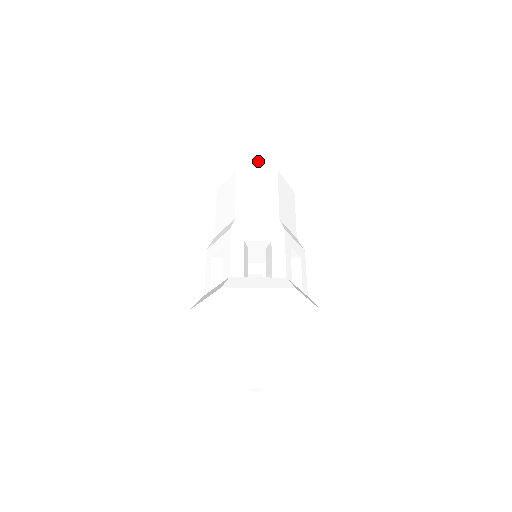
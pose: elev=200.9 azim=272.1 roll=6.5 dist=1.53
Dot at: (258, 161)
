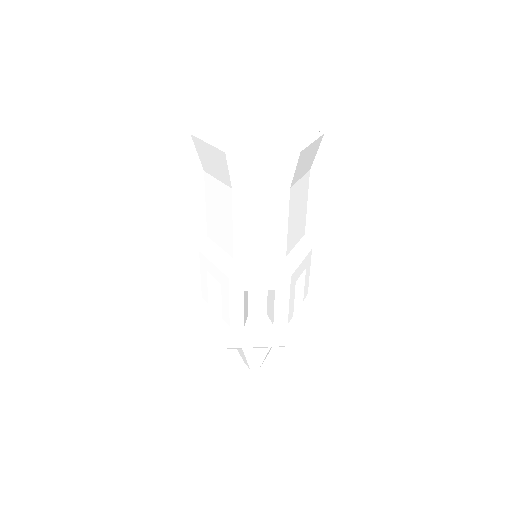
Dot at: (263, 177)
